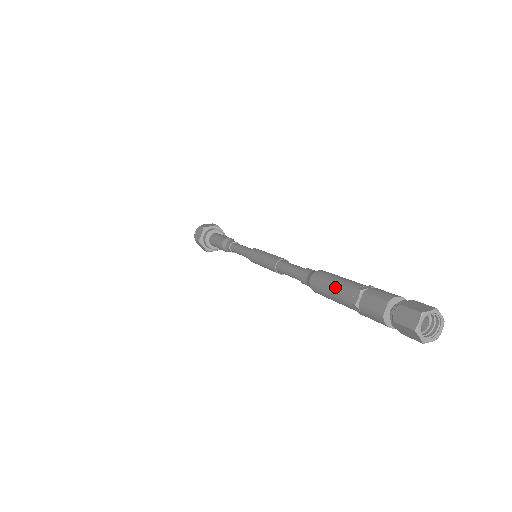
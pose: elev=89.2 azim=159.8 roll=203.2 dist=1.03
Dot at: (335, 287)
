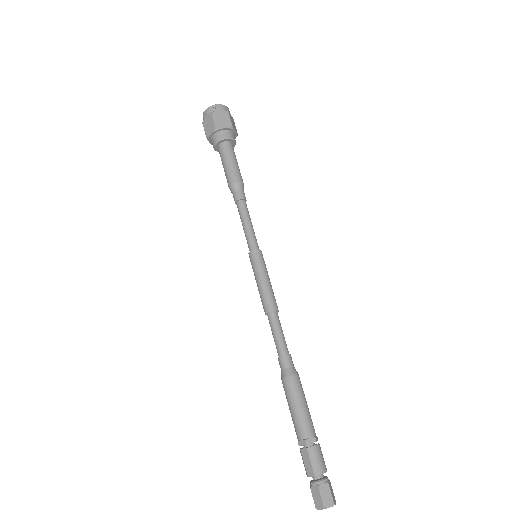
Dot at: (294, 415)
